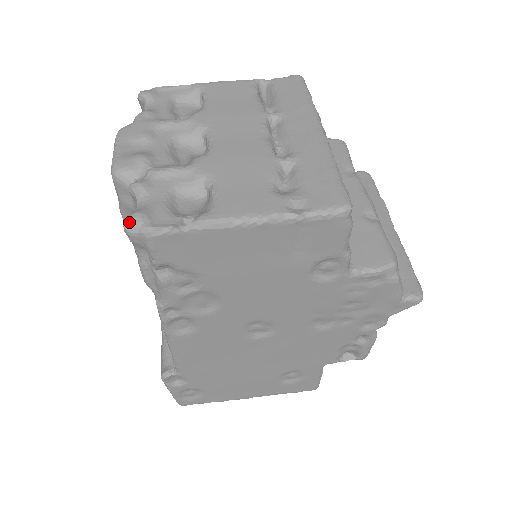
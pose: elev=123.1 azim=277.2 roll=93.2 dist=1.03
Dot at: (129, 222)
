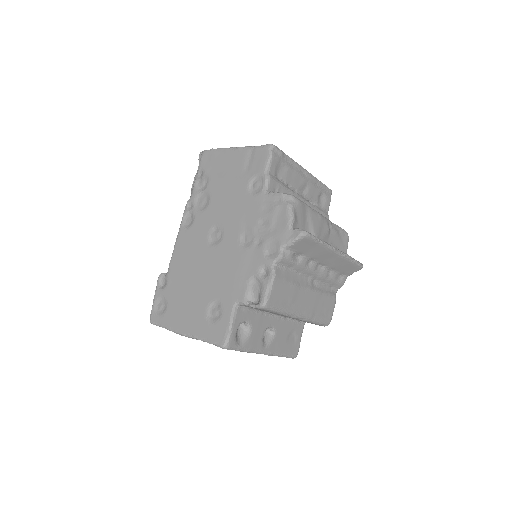
Dot at: occluded
